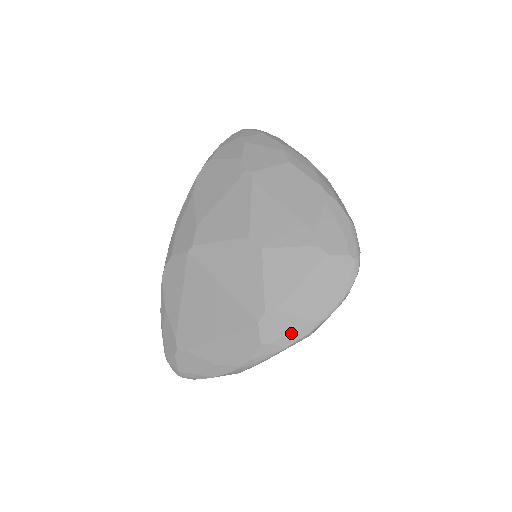
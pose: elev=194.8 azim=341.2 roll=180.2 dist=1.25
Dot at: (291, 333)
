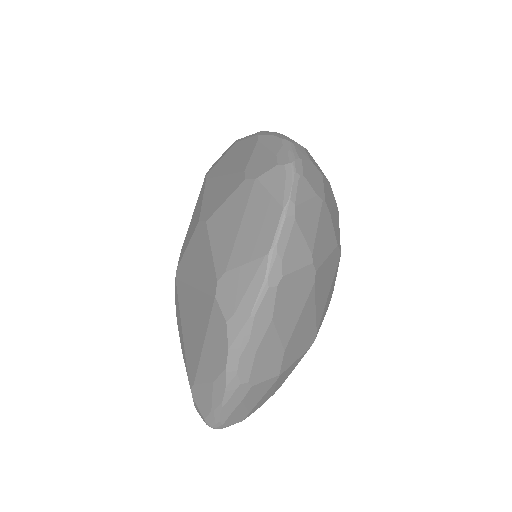
Dot at: (247, 288)
